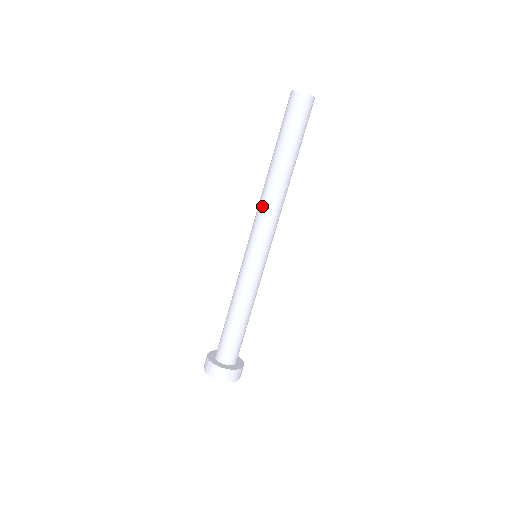
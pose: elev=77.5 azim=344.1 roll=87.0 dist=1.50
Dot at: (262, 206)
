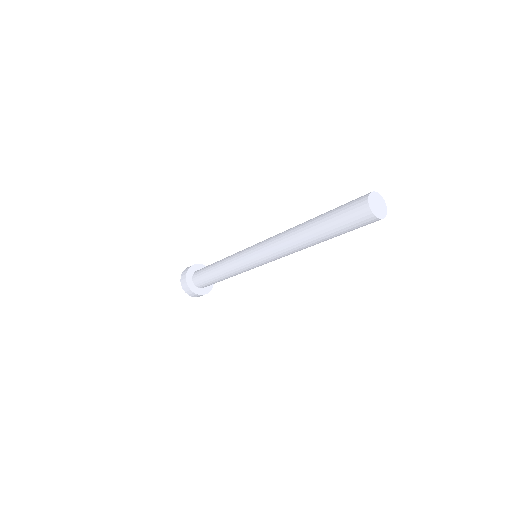
Dot at: (281, 250)
